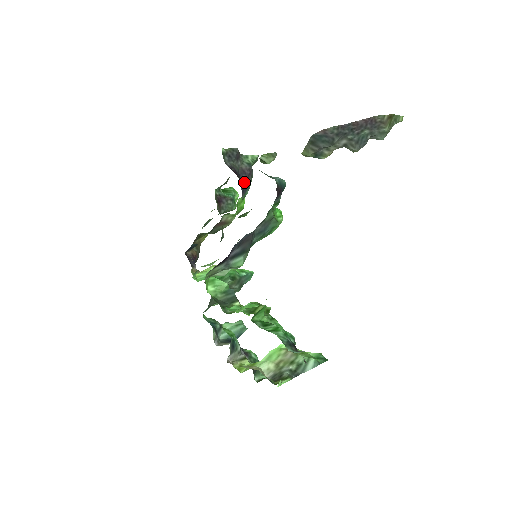
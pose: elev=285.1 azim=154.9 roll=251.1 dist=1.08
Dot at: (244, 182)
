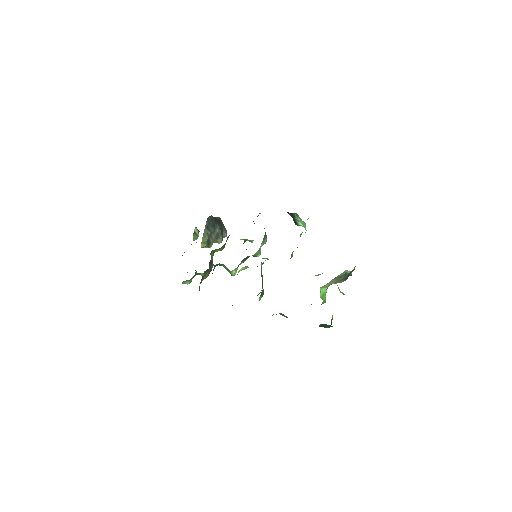
Dot at: occluded
